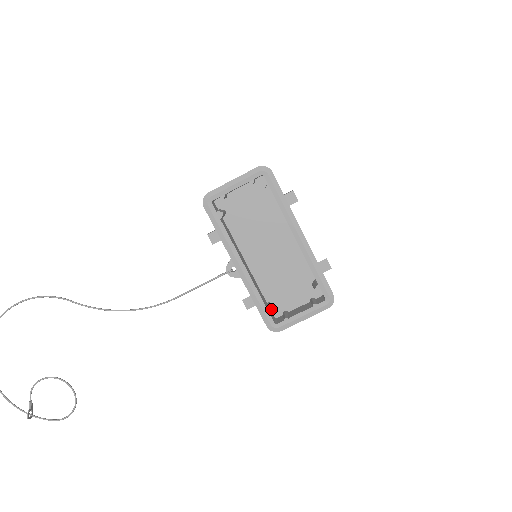
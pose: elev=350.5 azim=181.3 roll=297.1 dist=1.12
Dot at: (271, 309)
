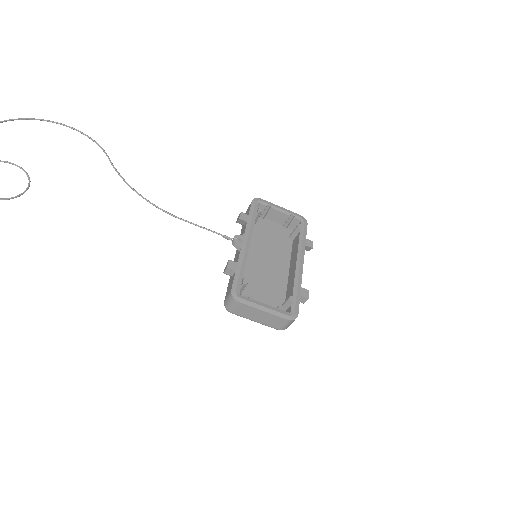
Dot at: occluded
